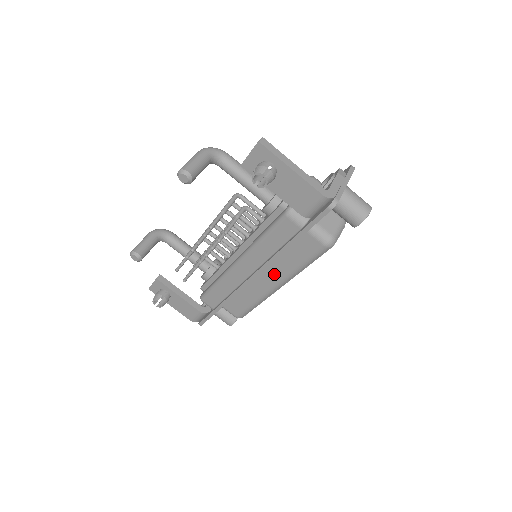
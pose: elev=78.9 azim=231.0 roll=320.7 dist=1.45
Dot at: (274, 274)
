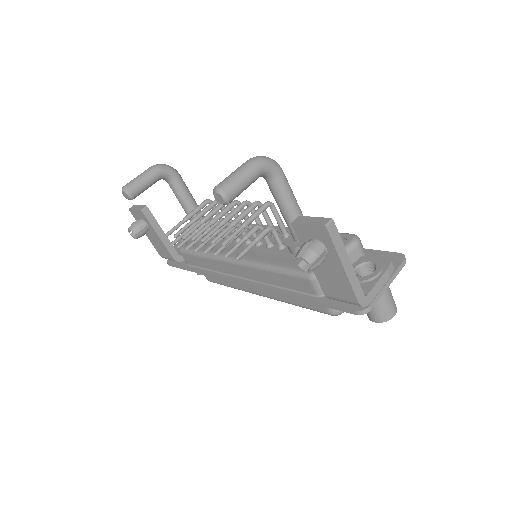
Dot at: occluded
